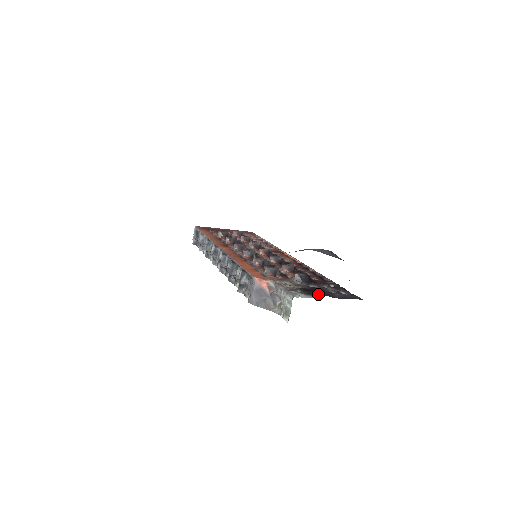
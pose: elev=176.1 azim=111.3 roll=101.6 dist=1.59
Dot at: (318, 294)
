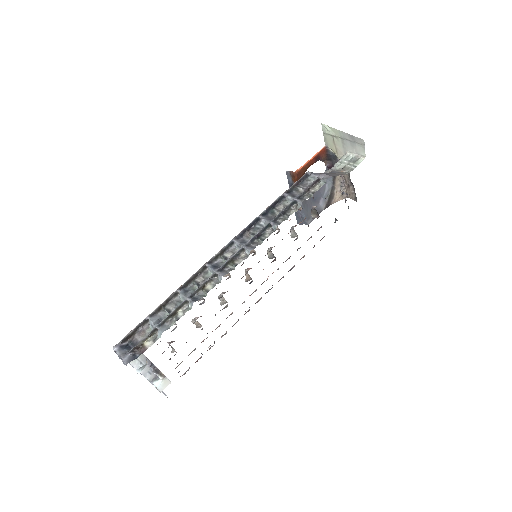
Dot at: occluded
